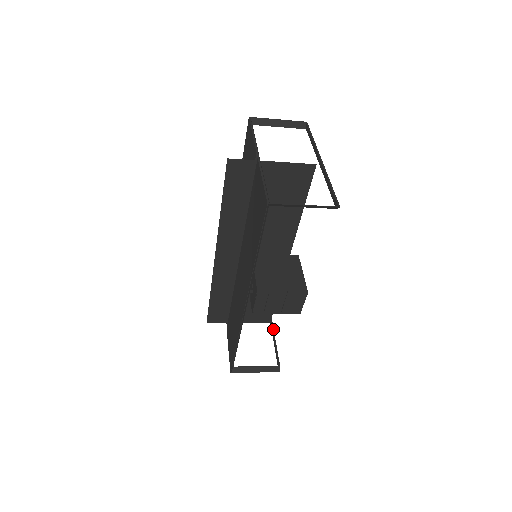
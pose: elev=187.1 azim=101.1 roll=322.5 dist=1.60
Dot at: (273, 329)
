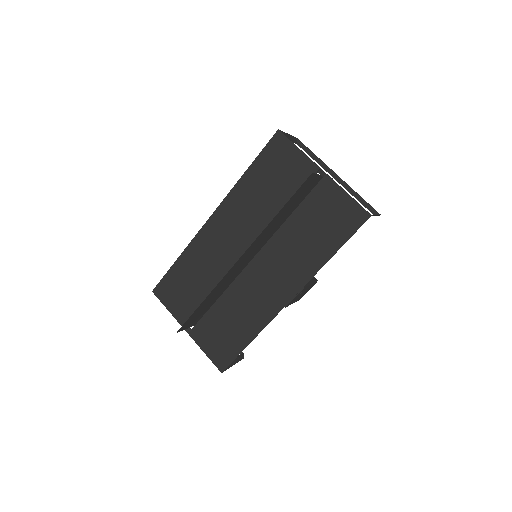
Dot at: occluded
